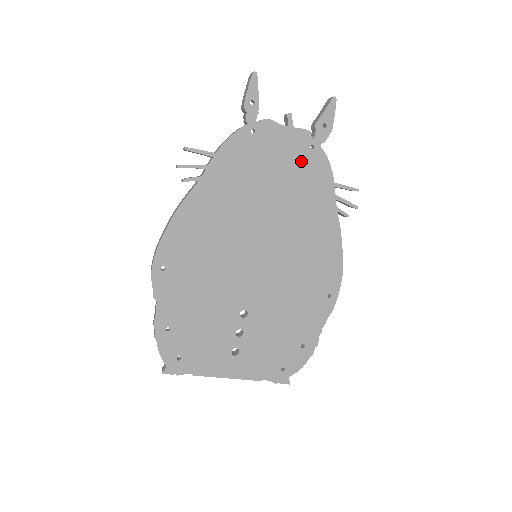
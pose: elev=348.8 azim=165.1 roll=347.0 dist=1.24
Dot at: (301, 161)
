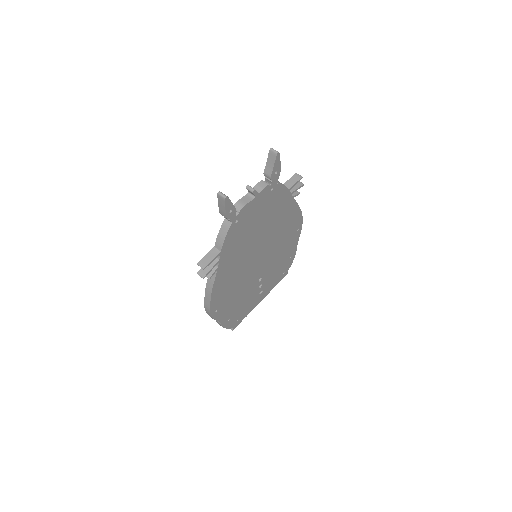
Dot at: (268, 202)
